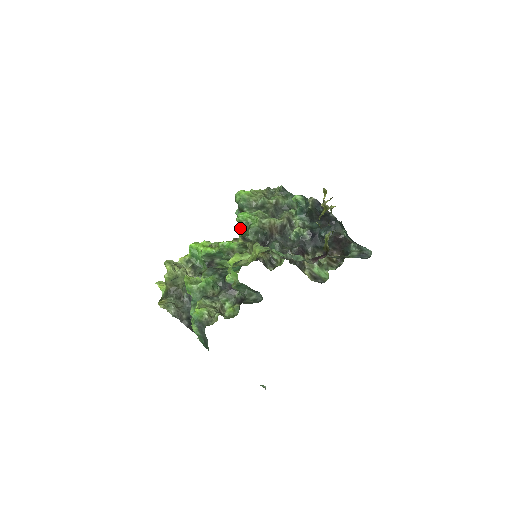
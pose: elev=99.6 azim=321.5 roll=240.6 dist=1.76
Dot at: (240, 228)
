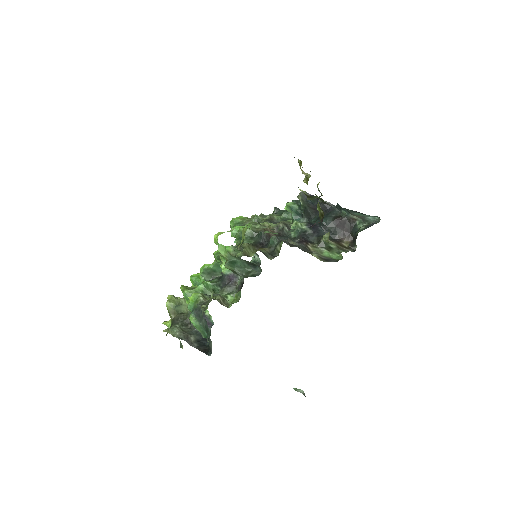
Dot at: (236, 241)
